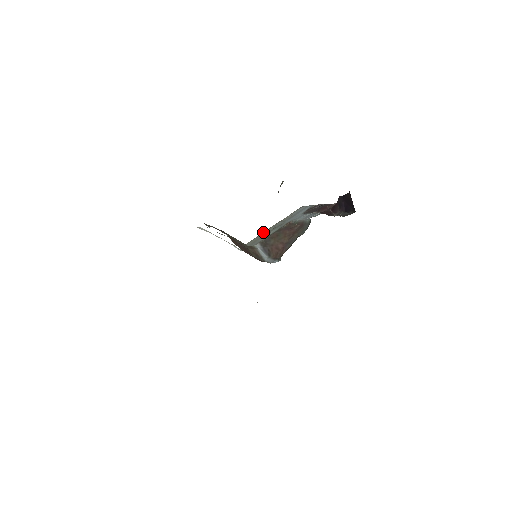
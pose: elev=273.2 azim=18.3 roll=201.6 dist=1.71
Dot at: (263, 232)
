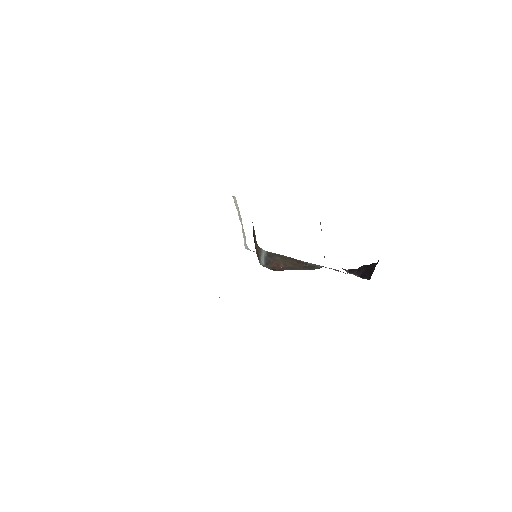
Dot at: occluded
